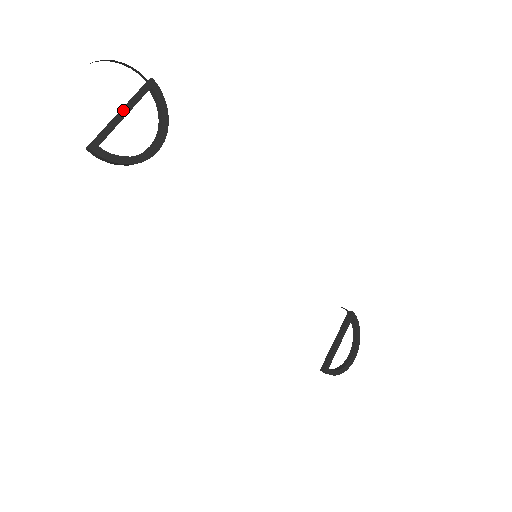
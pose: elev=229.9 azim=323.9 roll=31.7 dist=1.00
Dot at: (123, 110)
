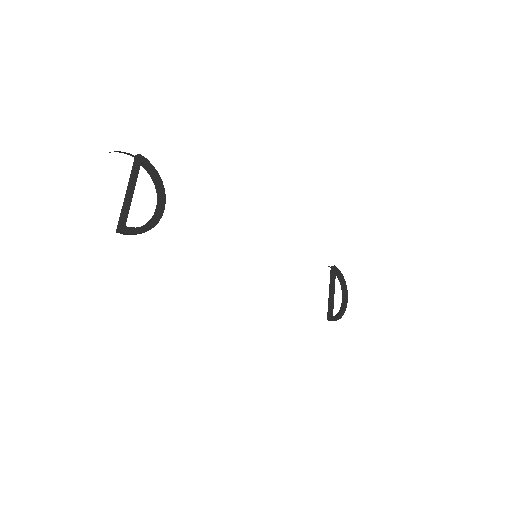
Dot at: (130, 190)
